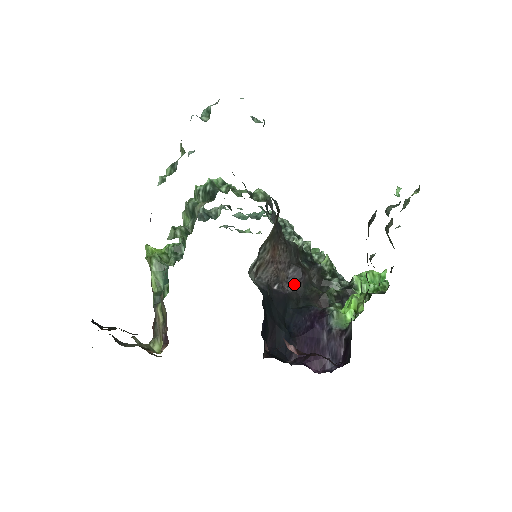
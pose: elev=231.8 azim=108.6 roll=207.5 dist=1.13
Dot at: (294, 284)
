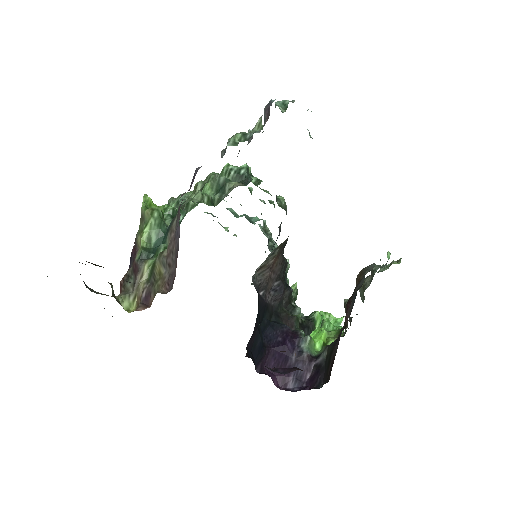
Dot at: (274, 297)
